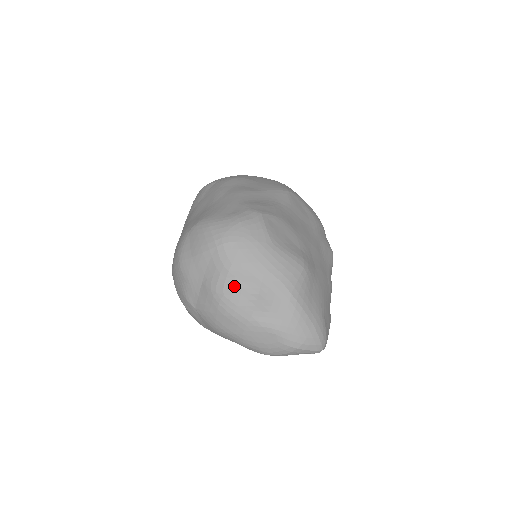
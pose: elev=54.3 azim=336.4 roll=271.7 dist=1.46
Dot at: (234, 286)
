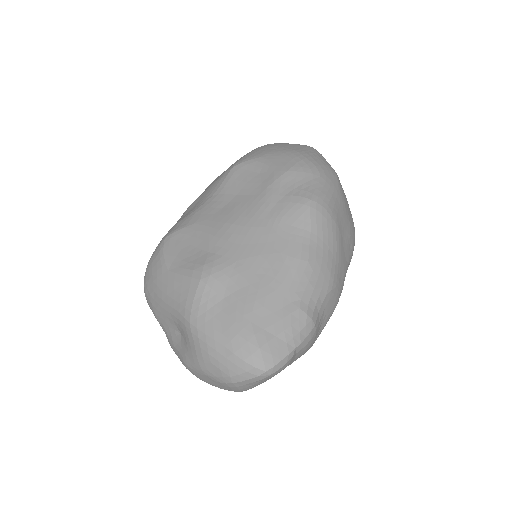
Dot at: (167, 333)
